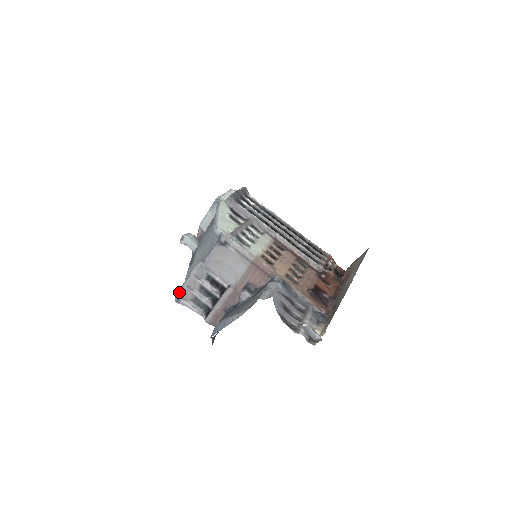
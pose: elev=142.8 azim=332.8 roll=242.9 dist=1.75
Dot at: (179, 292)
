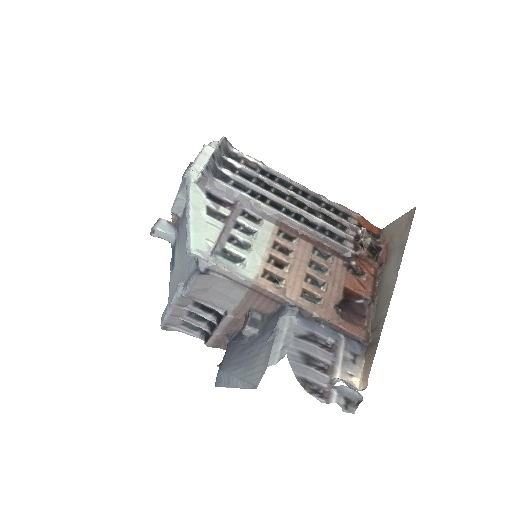
Dot at: (163, 321)
